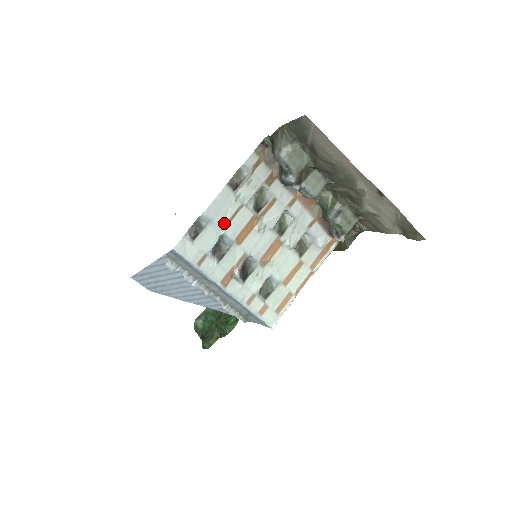
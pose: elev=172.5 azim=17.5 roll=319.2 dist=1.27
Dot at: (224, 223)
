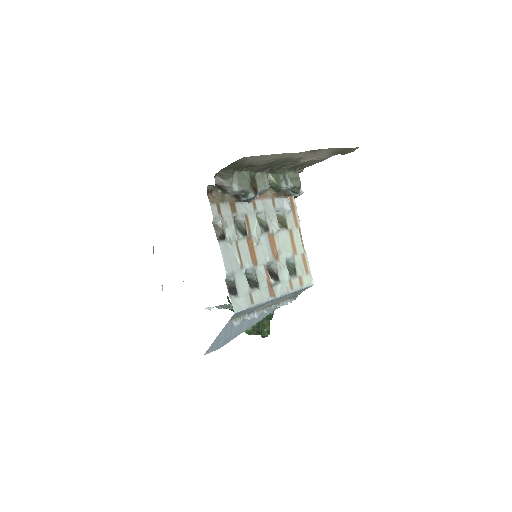
Dot at: (239, 264)
